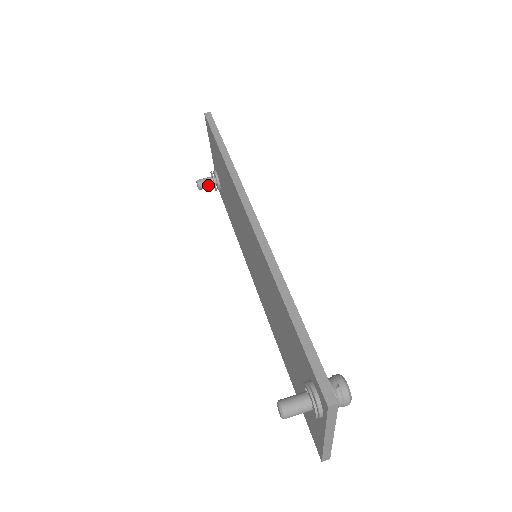
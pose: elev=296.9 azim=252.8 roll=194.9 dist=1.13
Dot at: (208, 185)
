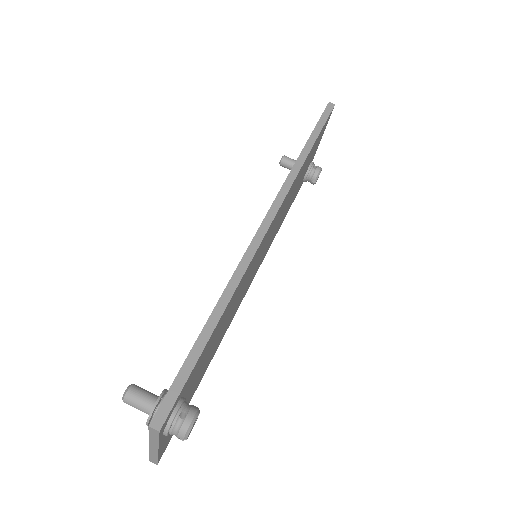
Dot at: (289, 167)
